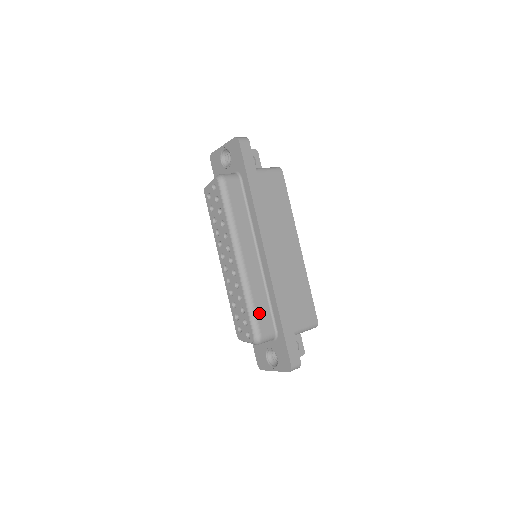
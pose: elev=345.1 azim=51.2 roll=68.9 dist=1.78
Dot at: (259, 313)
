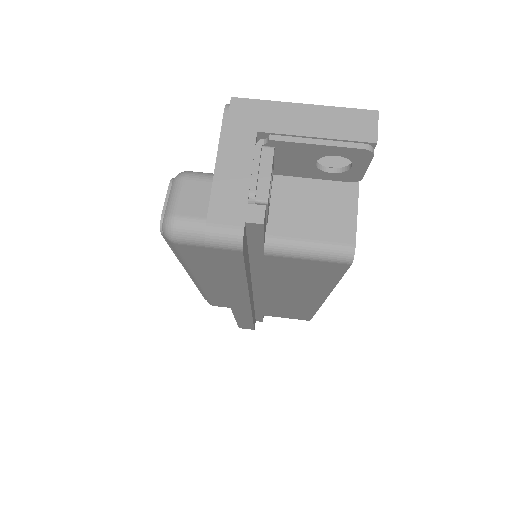
Dot at: (215, 301)
